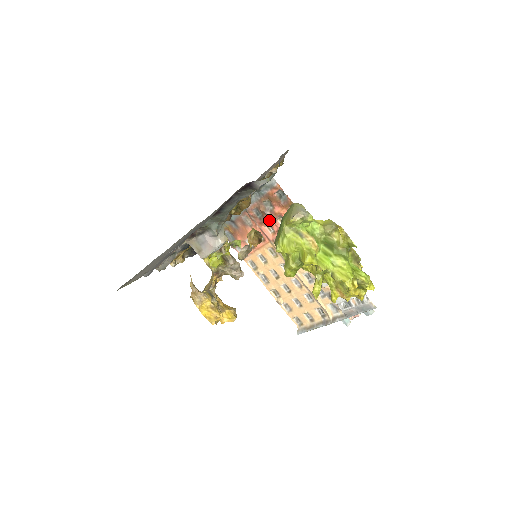
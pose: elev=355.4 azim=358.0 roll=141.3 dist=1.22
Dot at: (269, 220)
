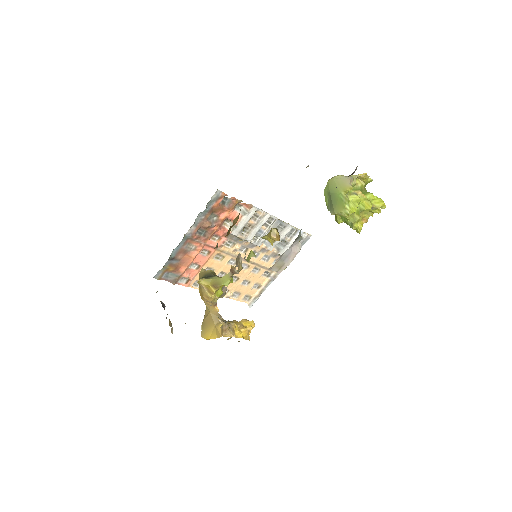
Dot at: (216, 230)
